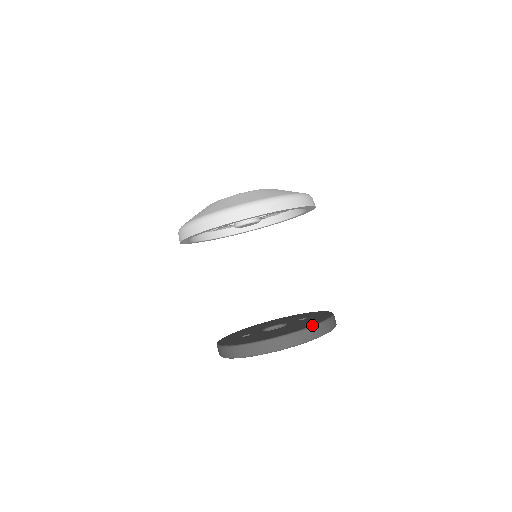
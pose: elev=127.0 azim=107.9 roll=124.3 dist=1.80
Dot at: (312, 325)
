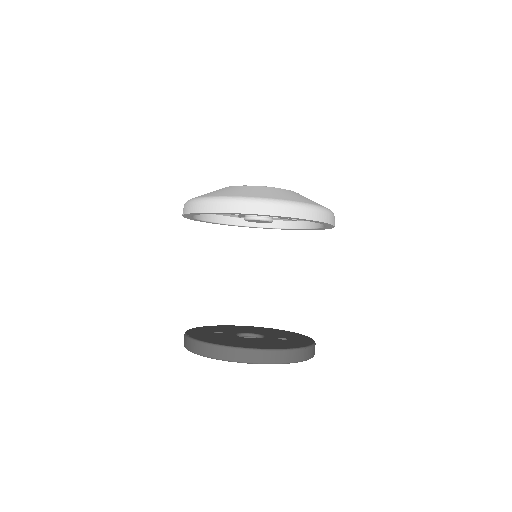
Dot at: (268, 348)
